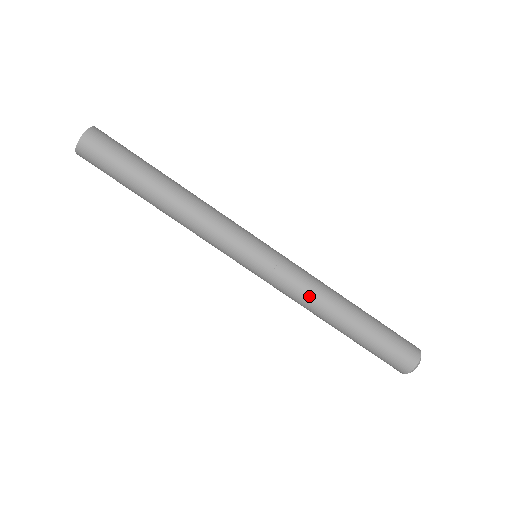
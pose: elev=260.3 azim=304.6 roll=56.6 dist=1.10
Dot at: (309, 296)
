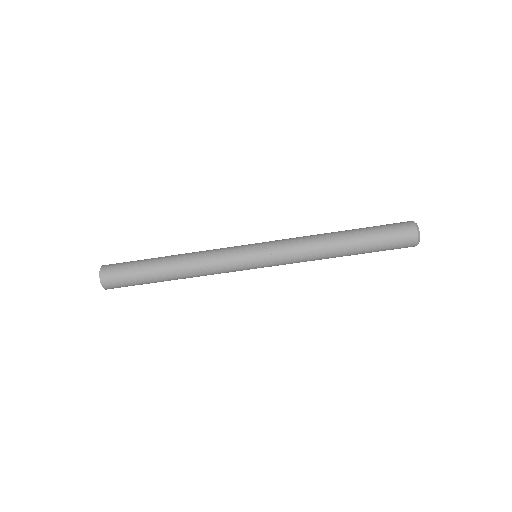
Dot at: (308, 256)
